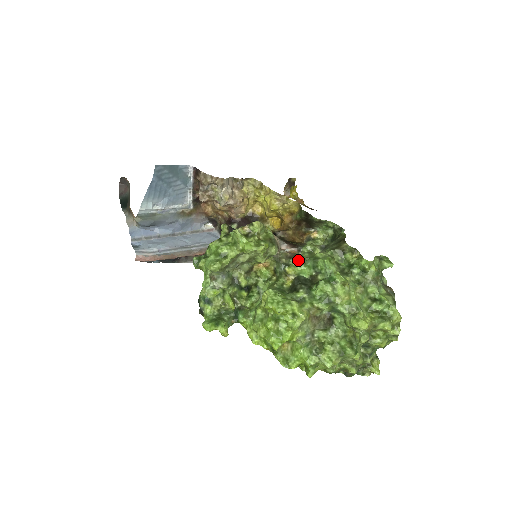
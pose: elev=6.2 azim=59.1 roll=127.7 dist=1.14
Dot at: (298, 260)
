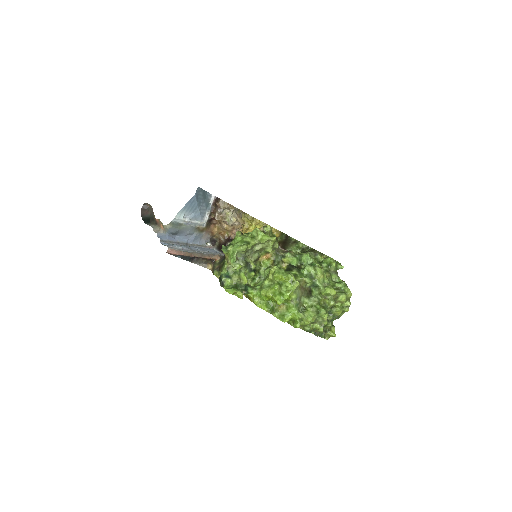
Dot at: (291, 253)
